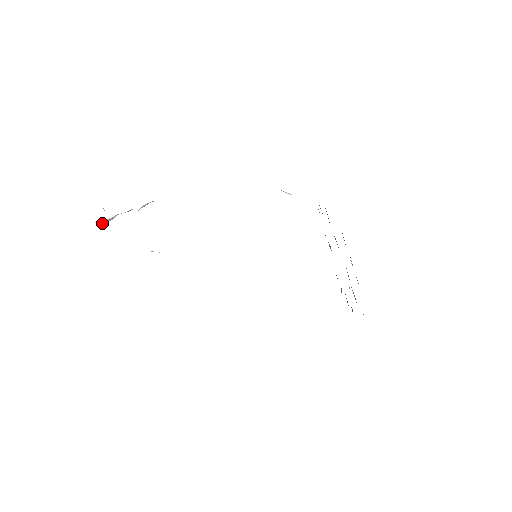
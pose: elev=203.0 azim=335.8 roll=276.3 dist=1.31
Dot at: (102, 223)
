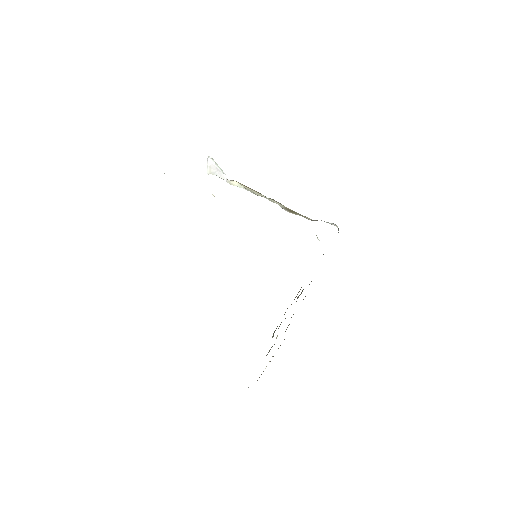
Dot at: (208, 163)
